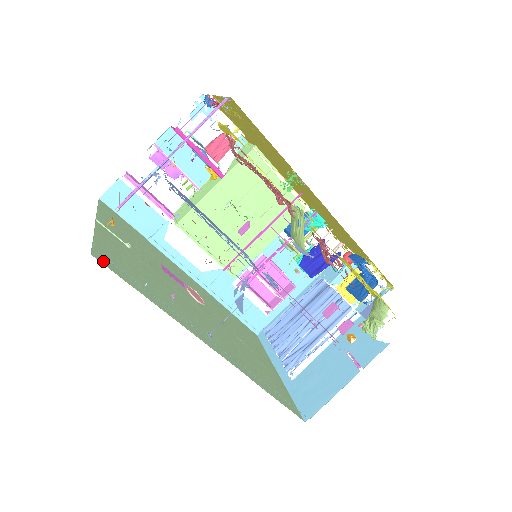
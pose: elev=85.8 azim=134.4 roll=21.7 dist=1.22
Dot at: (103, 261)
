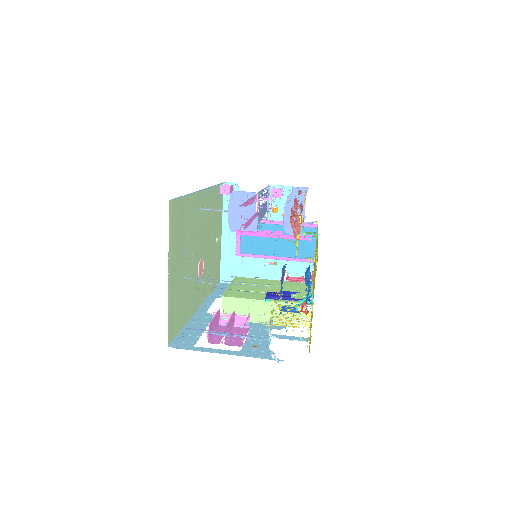
Dot at: occluded
